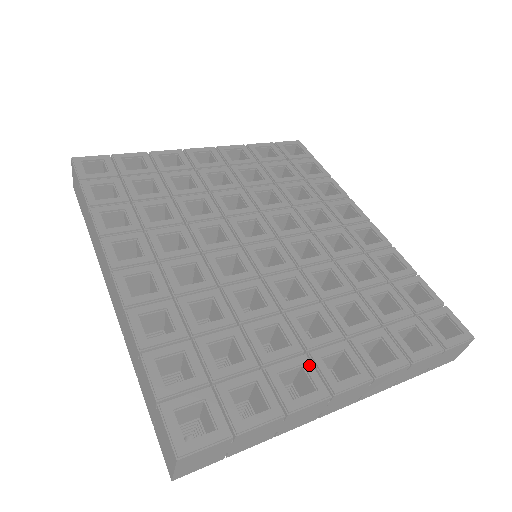
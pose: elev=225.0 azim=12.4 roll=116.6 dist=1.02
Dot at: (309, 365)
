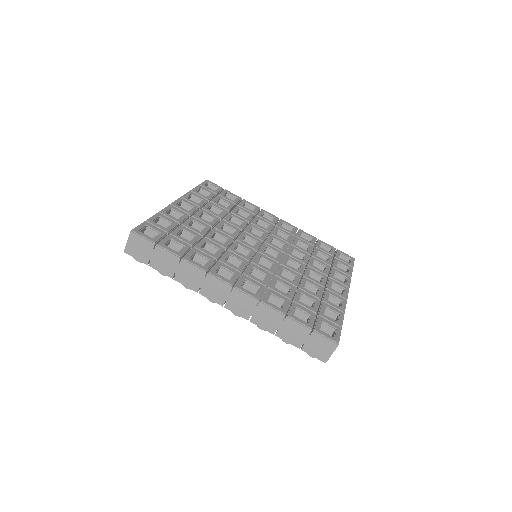
Dot at: (331, 293)
